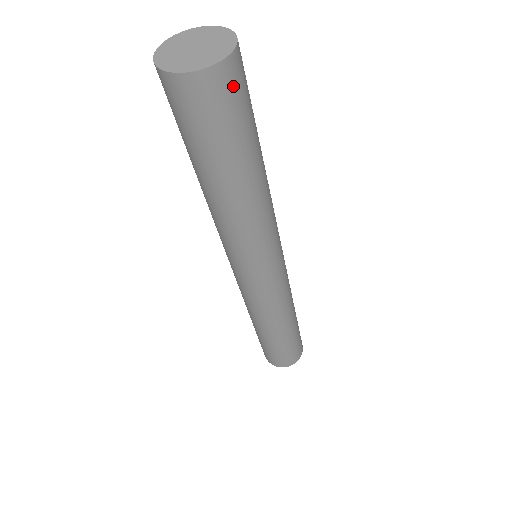
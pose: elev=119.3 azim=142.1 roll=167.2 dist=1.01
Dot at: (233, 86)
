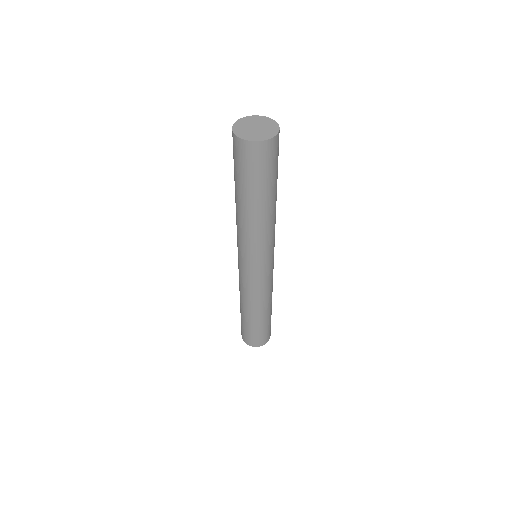
Dot at: (255, 156)
